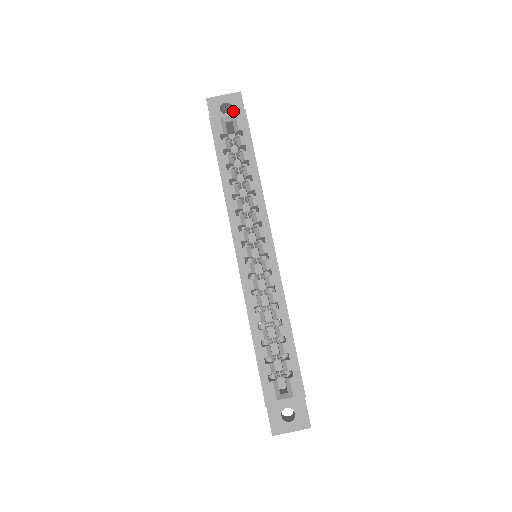
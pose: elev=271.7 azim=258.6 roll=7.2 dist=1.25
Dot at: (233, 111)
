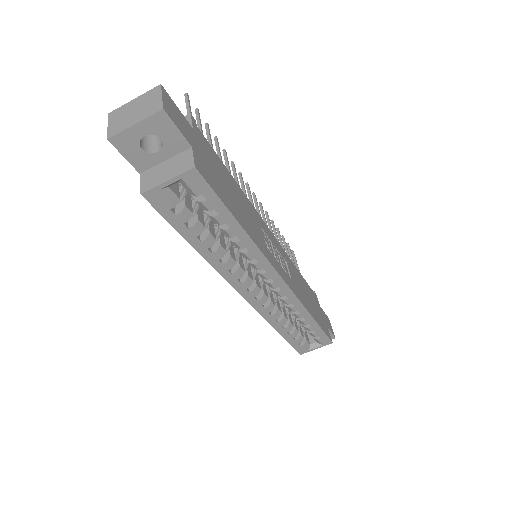
Dot at: (165, 144)
